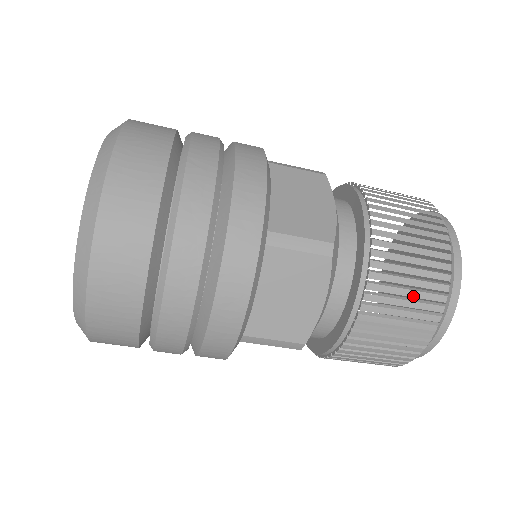
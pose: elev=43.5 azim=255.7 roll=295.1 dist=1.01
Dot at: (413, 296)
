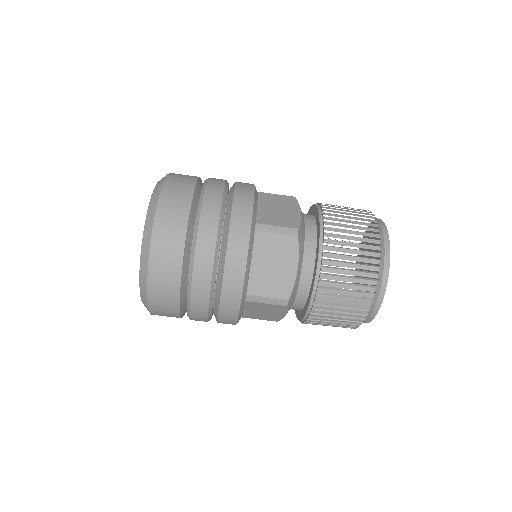
Dot at: (355, 260)
